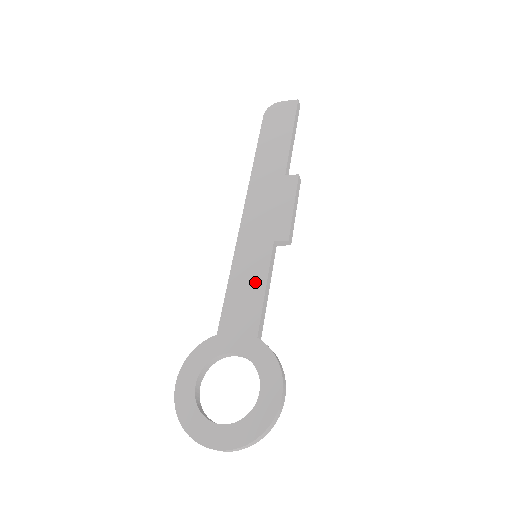
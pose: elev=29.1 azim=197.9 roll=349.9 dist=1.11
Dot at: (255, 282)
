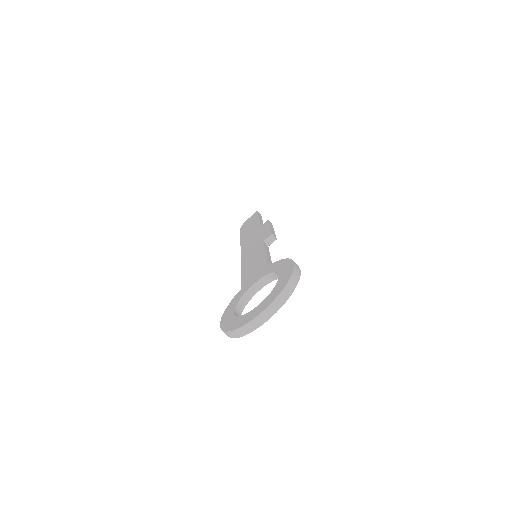
Dot at: (258, 257)
